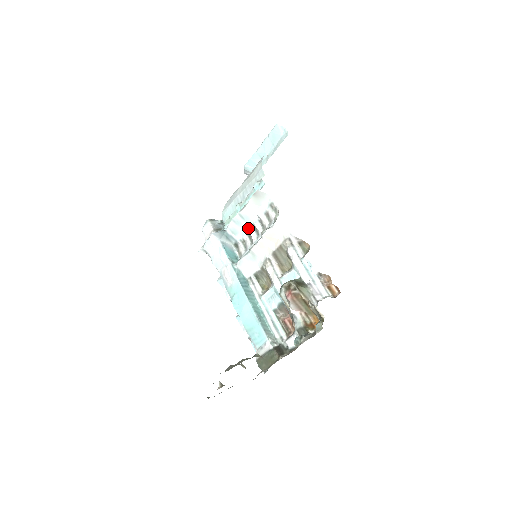
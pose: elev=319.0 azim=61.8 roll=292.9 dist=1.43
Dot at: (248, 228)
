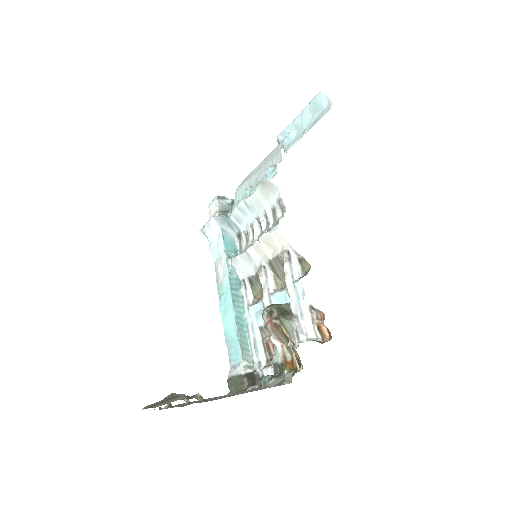
Dot at: (253, 220)
